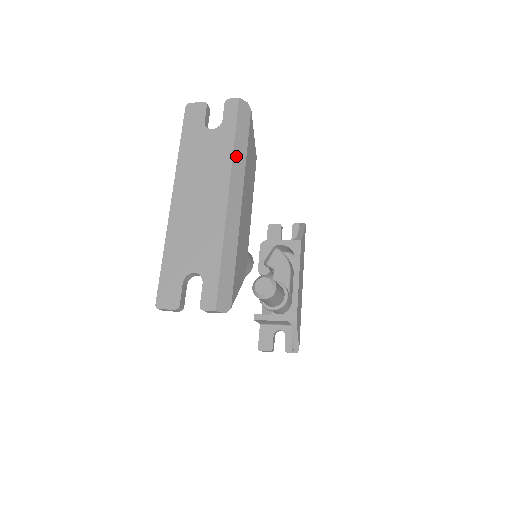
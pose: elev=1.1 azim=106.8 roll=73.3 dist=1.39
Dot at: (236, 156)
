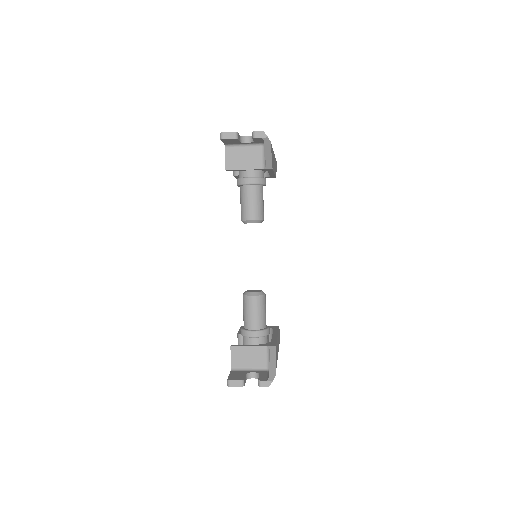
Dot at: occluded
